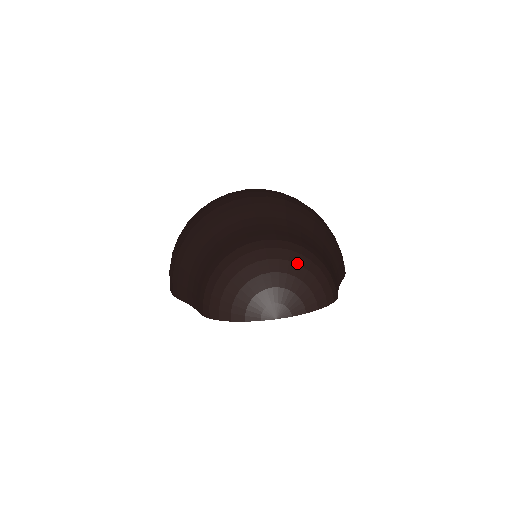
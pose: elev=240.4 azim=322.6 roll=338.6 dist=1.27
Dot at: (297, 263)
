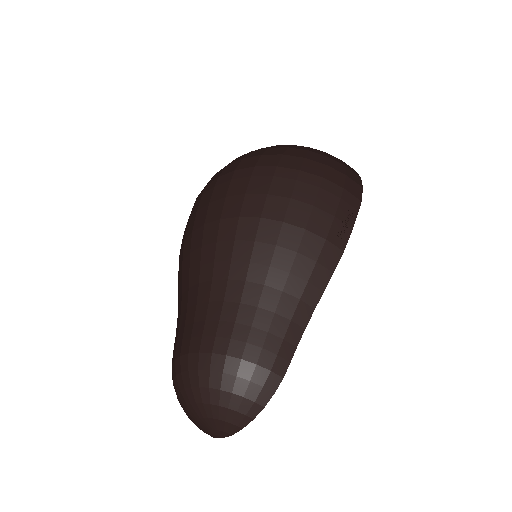
Dot at: (207, 387)
